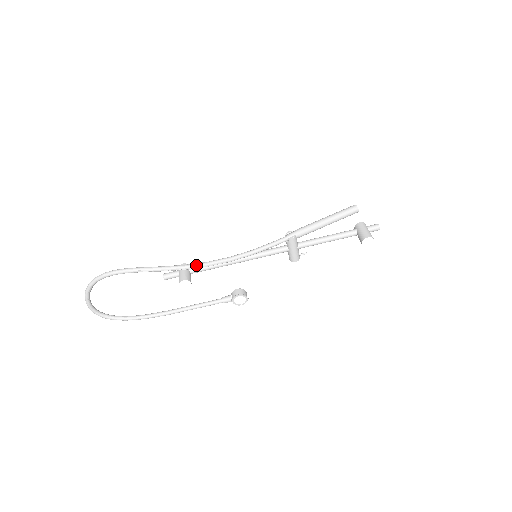
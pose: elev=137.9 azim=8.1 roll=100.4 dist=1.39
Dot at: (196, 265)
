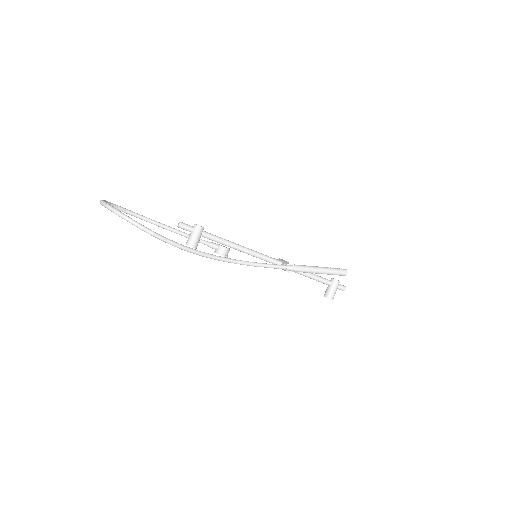
Dot at: (210, 257)
